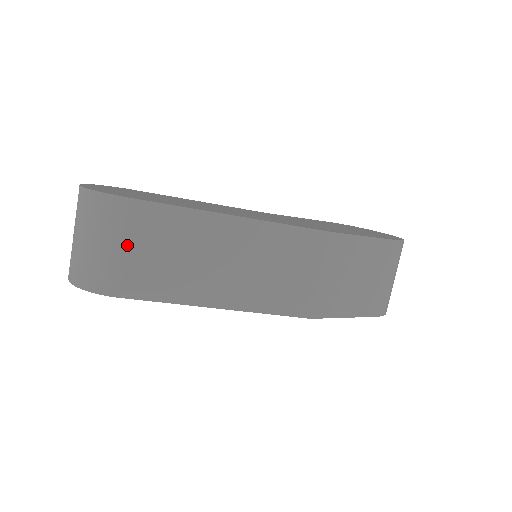
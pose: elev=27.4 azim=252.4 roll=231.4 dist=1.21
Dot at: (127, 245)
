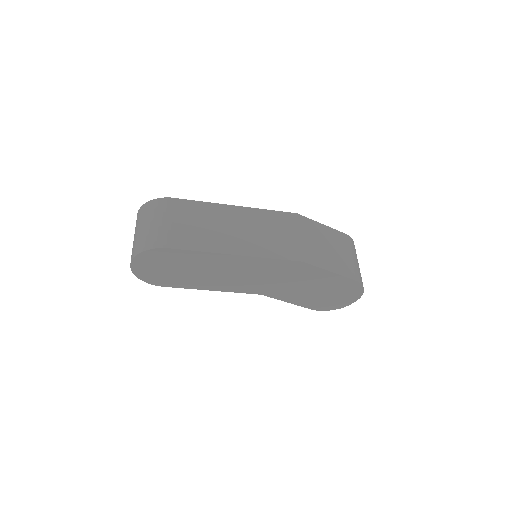
Dot at: (172, 220)
